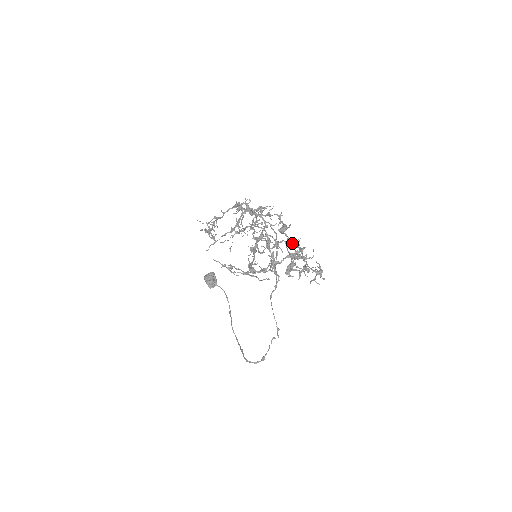
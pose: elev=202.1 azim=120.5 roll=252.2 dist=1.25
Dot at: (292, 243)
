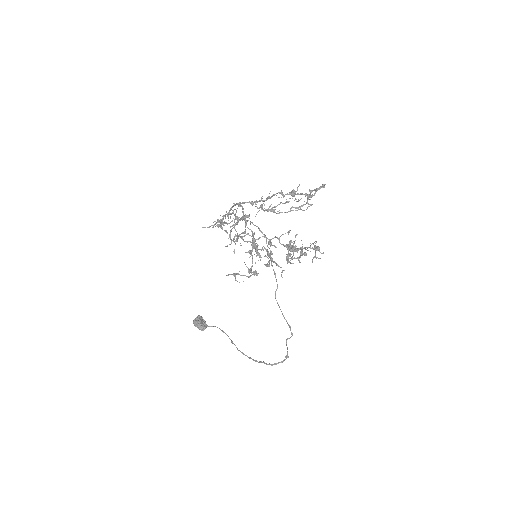
Dot at: occluded
